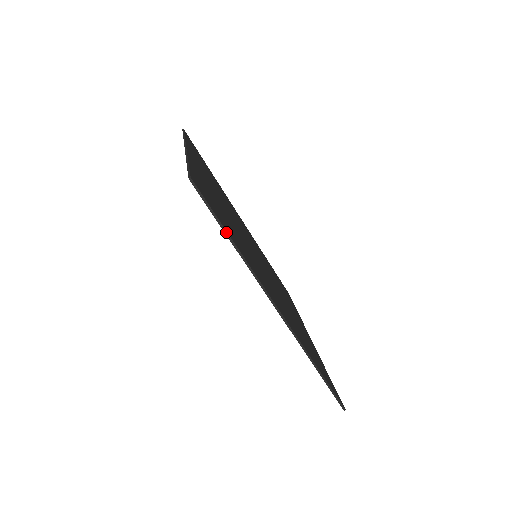
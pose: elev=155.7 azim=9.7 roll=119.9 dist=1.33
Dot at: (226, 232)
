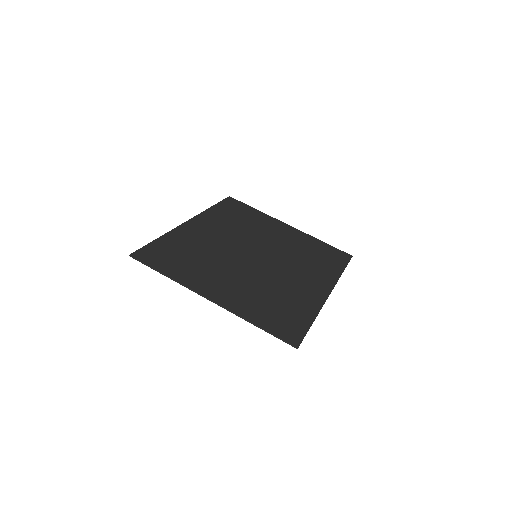
Dot at: occluded
